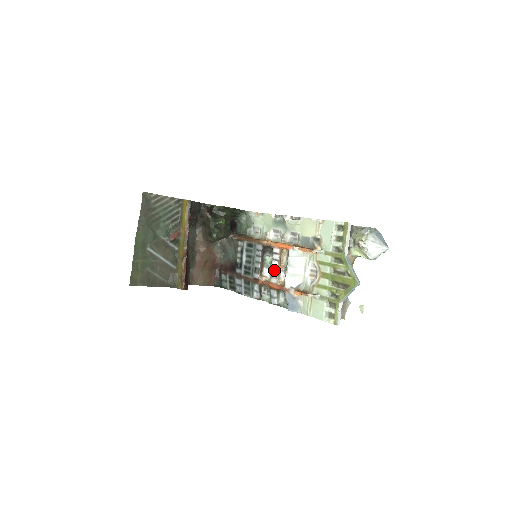
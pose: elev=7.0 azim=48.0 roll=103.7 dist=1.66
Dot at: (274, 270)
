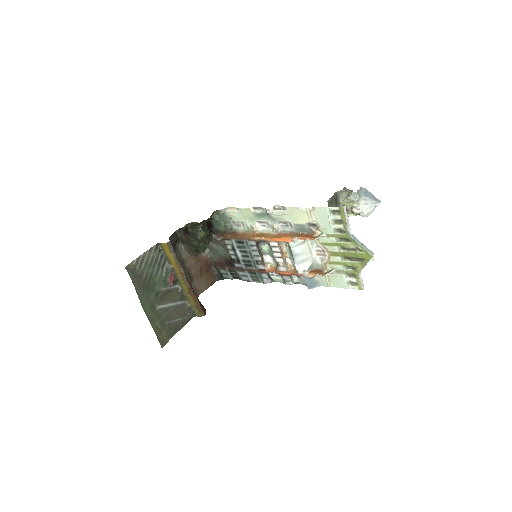
Dot at: (279, 261)
